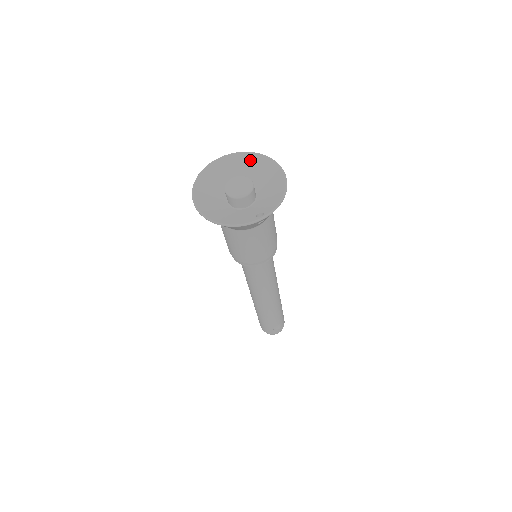
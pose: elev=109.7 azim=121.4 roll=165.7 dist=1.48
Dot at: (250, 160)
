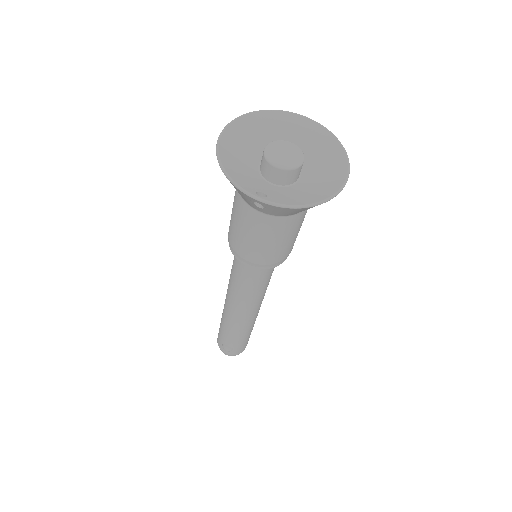
Dot at: (332, 150)
